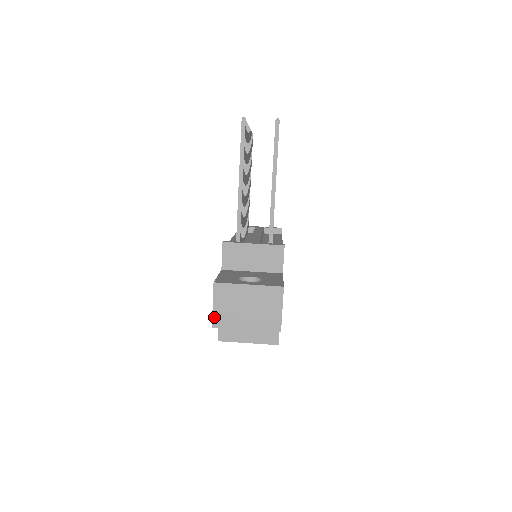
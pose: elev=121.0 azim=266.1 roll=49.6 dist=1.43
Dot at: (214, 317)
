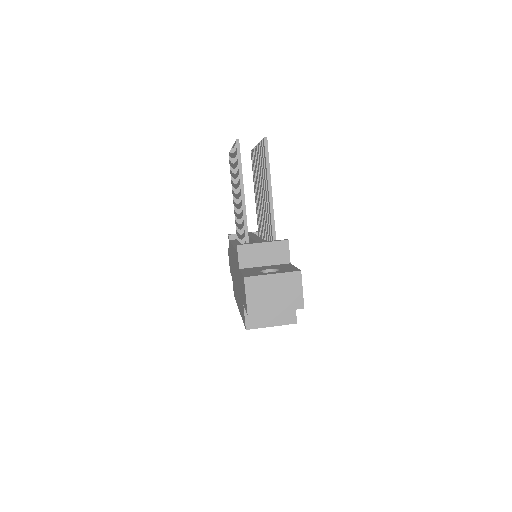
Dot at: (248, 306)
